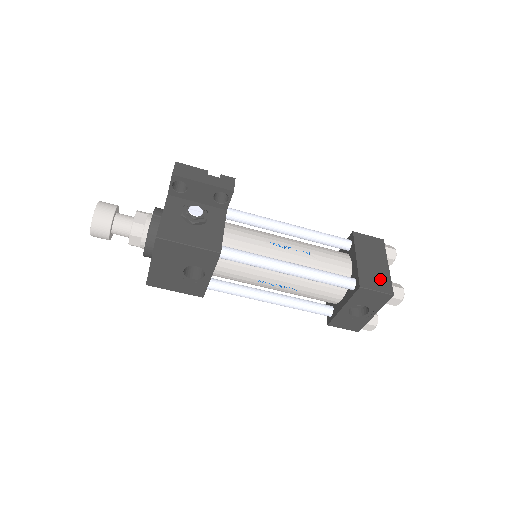
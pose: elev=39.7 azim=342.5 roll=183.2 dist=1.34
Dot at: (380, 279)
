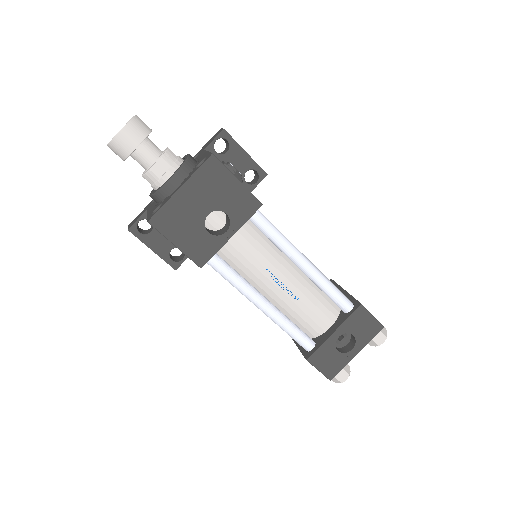
Dot at: occluded
